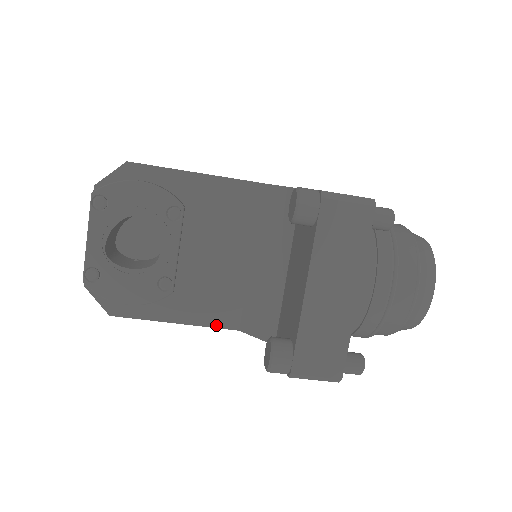
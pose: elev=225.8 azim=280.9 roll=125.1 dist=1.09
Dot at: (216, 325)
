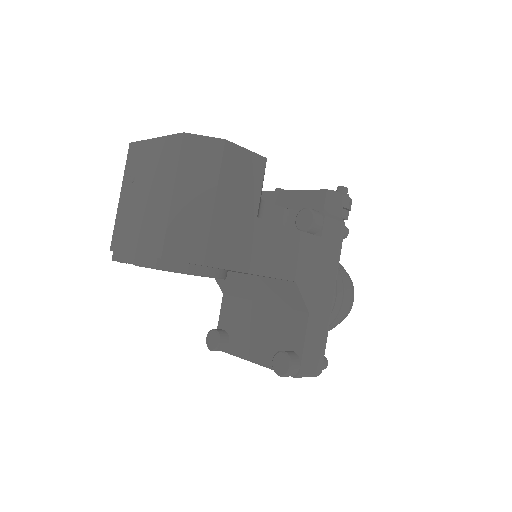
Dot at: occluded
